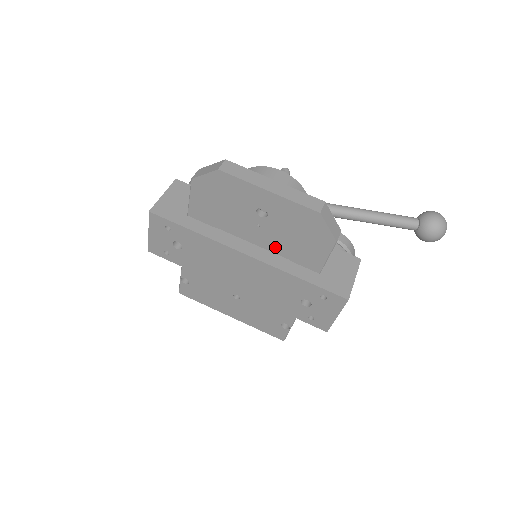
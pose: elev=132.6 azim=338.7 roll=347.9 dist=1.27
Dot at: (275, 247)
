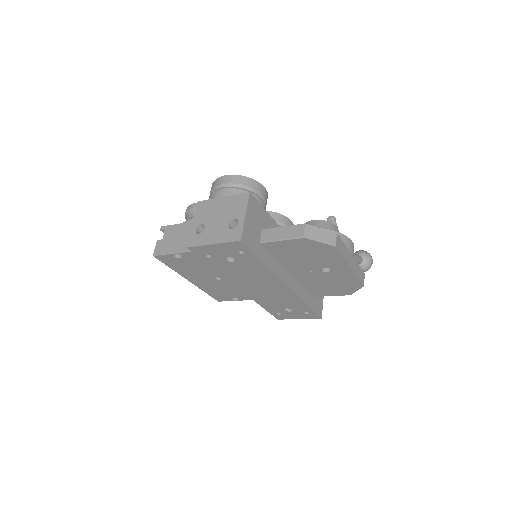
Dot at: (304, 280)
